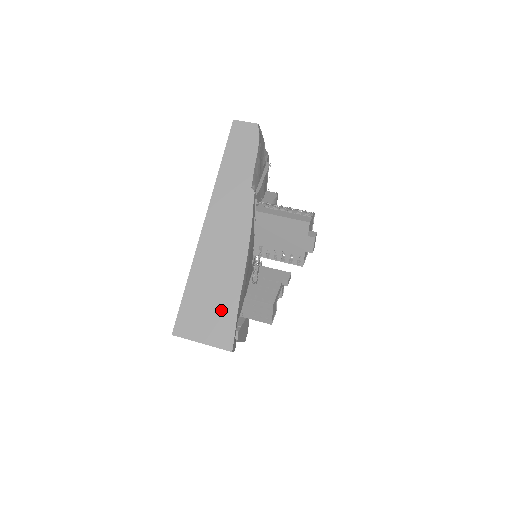
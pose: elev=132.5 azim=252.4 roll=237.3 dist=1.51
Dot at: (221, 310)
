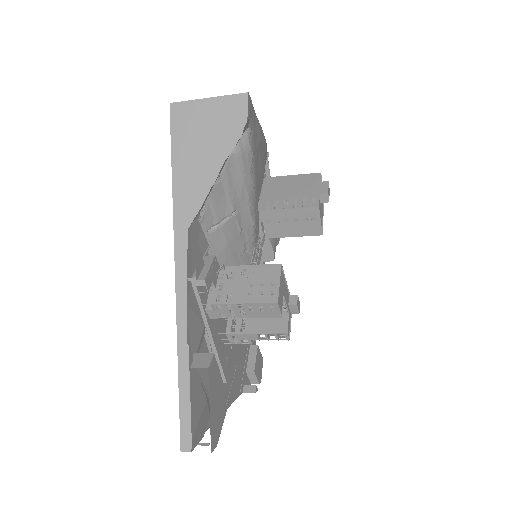
Dot at: occluded
